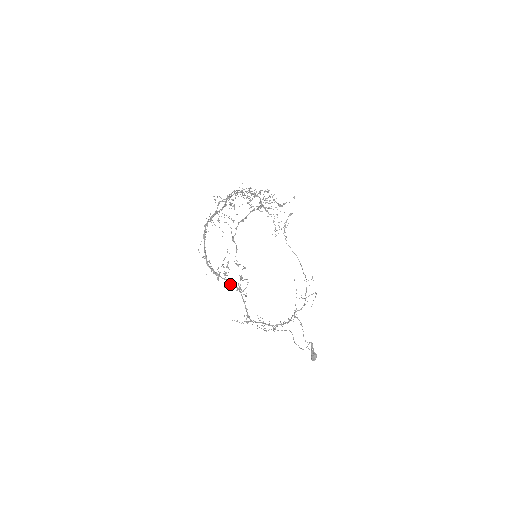
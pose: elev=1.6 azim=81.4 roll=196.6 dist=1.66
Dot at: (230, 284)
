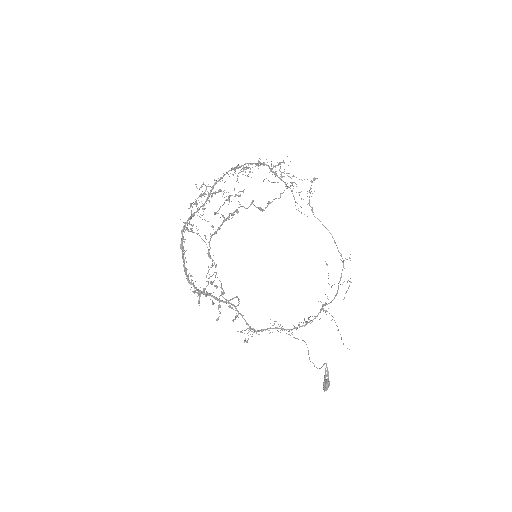
Dot at: occluded
